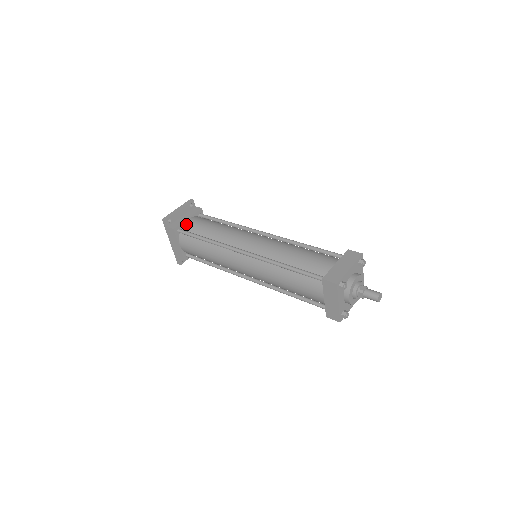
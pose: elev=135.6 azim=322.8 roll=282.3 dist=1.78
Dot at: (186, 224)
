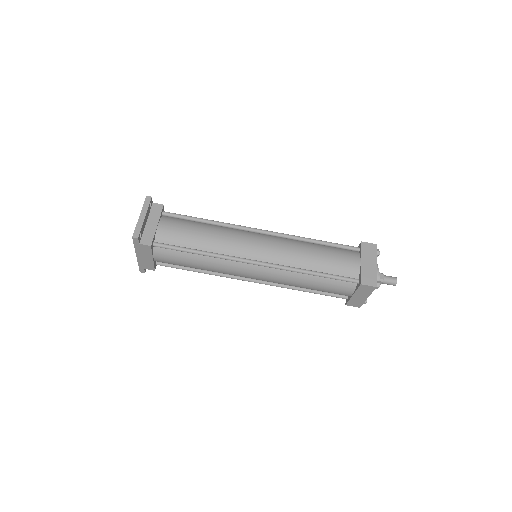
Dot at: (160, 234)
